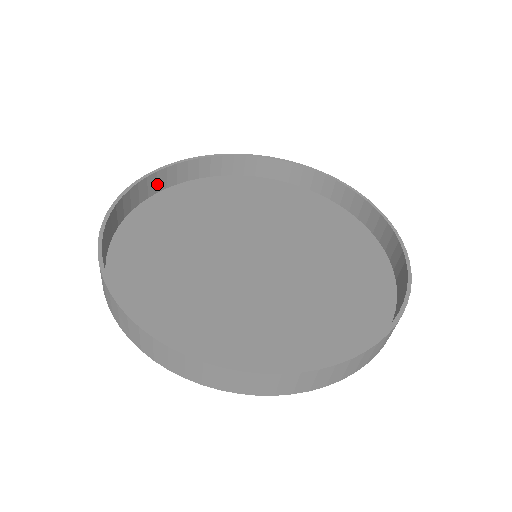
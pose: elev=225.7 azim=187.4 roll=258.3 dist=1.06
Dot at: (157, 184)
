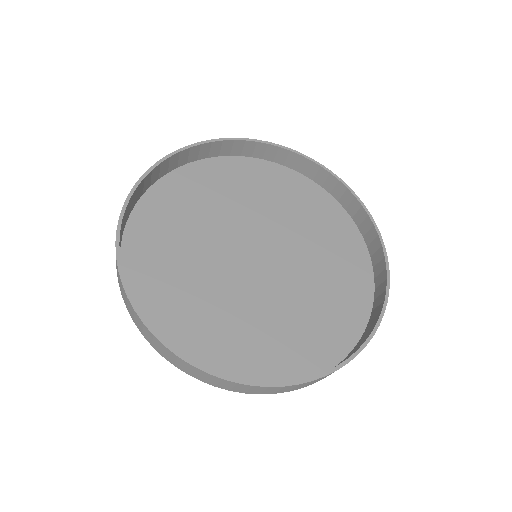
Dot at: (243, 150)
